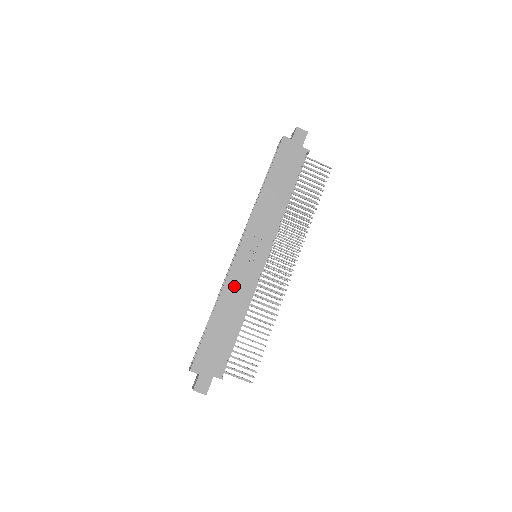
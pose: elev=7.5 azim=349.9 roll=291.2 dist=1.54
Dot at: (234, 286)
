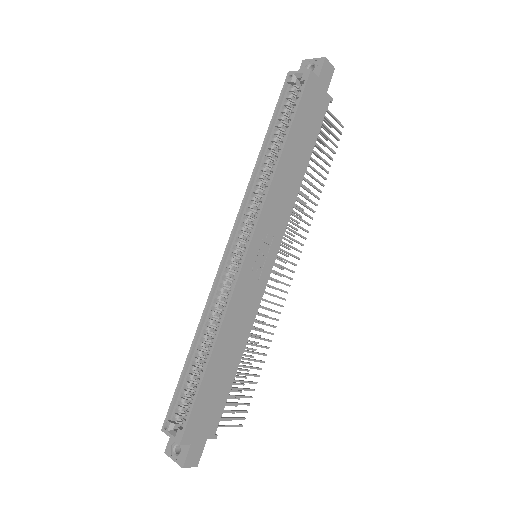
Dot at: (238, 309)
